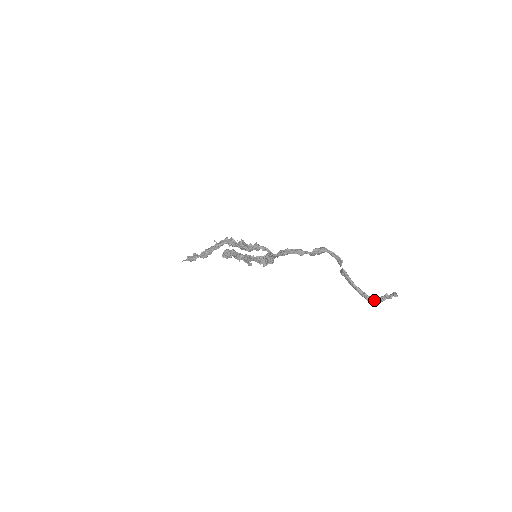
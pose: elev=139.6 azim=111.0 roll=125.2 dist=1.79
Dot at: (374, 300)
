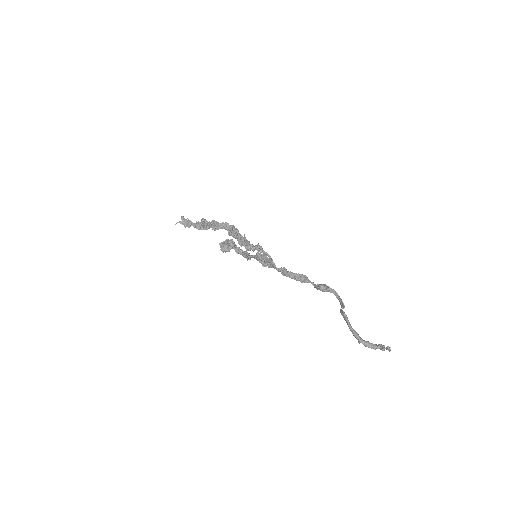
Dot at: (366, 346)
